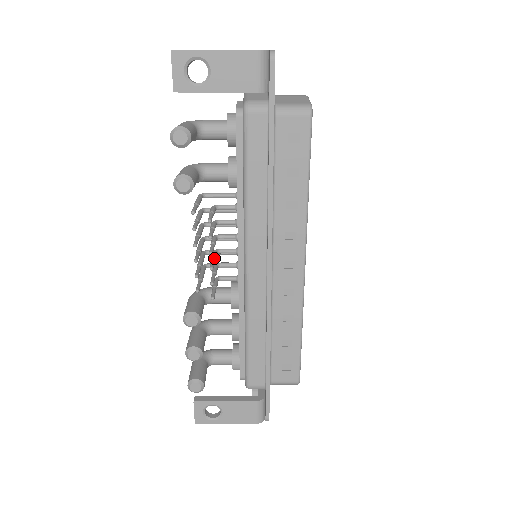
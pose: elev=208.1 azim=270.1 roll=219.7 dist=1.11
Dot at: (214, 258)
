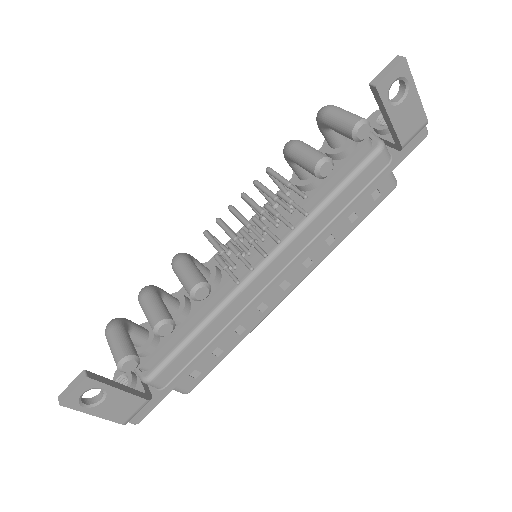
Dot at: occluded
